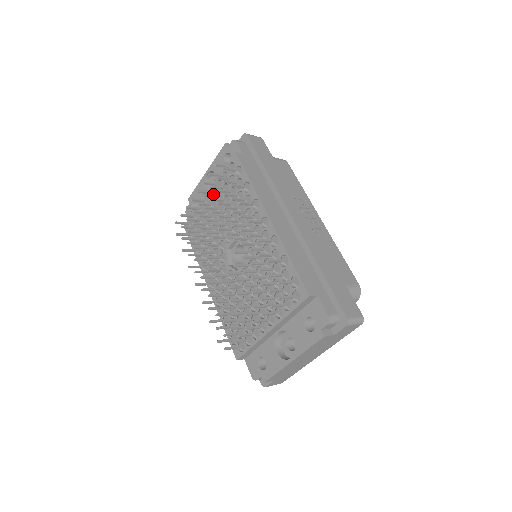
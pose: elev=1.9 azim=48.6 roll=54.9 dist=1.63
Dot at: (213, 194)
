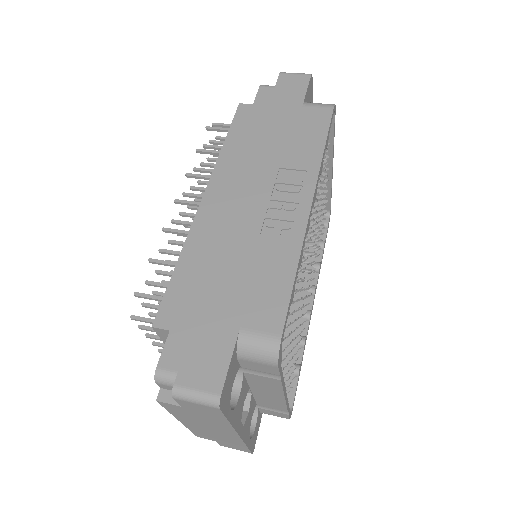
Dot at: occluded
